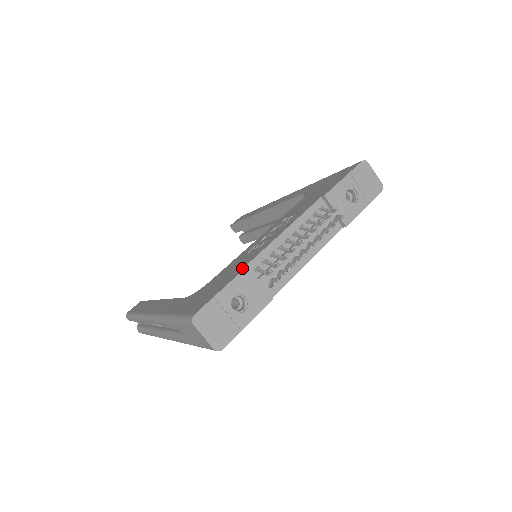
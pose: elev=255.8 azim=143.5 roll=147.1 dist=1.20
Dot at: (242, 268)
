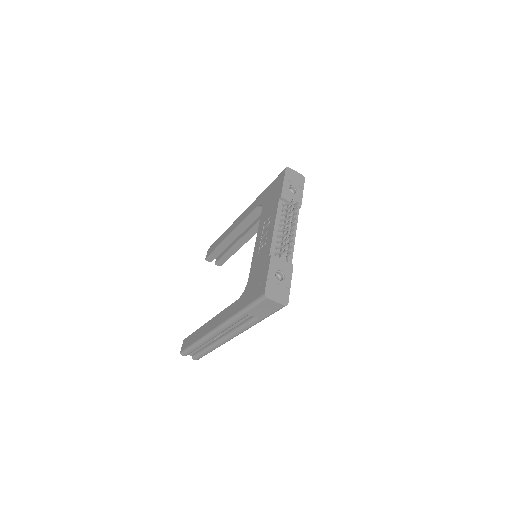
Dot at: (268, 258)
